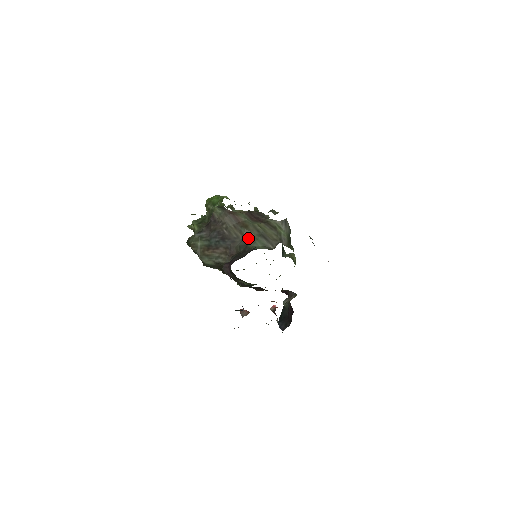
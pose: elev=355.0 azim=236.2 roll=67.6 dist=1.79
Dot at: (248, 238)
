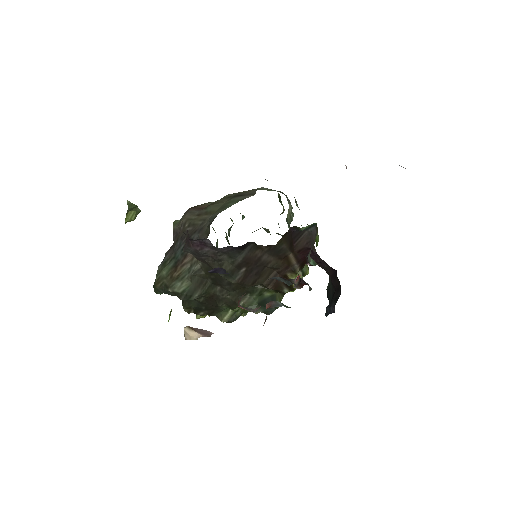
Dot at: occluded
